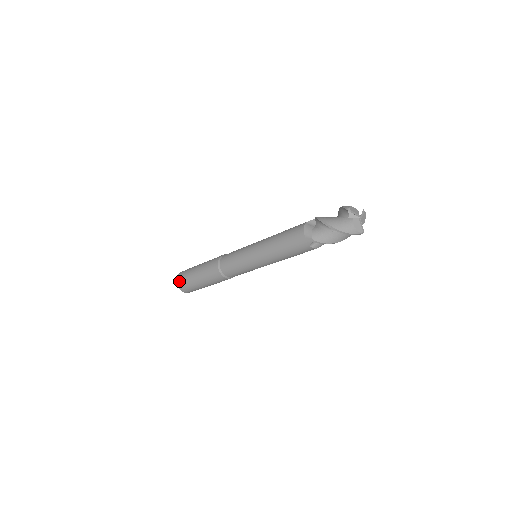
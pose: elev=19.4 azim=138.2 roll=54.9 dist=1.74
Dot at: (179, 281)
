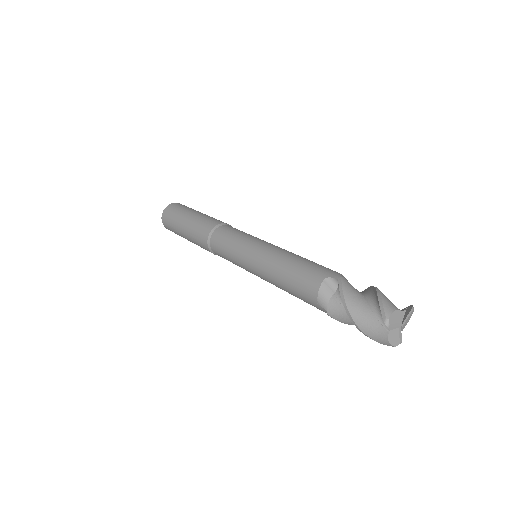
Dot at: (164, 221)
